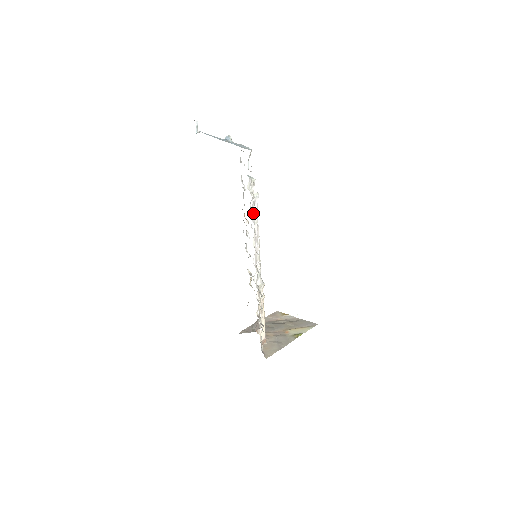
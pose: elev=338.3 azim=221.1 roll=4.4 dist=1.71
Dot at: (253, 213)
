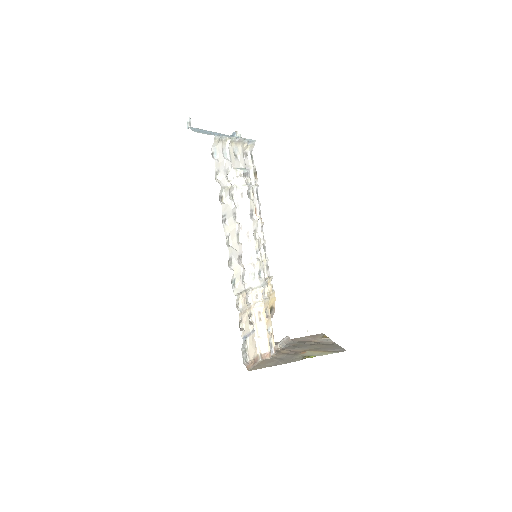
Dot at: (235, 205)
